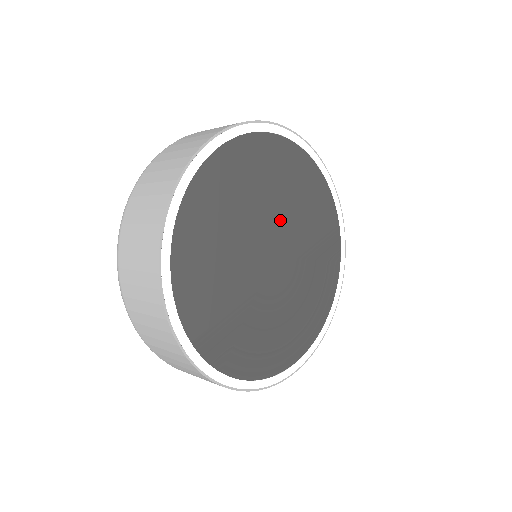
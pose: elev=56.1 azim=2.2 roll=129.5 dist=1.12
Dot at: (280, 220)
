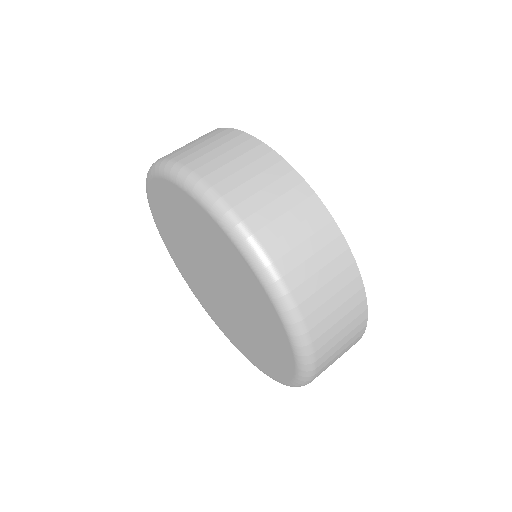
Dot at: occluded
